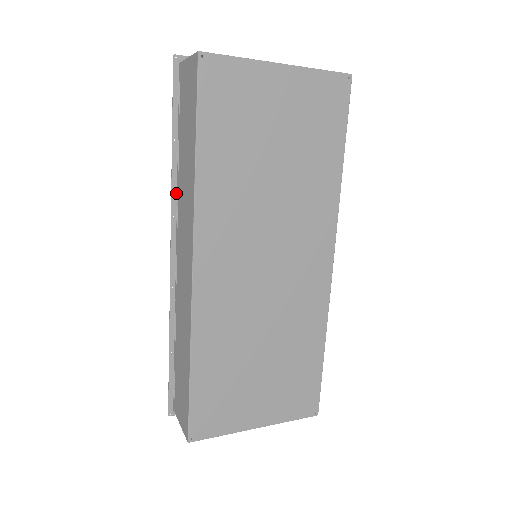
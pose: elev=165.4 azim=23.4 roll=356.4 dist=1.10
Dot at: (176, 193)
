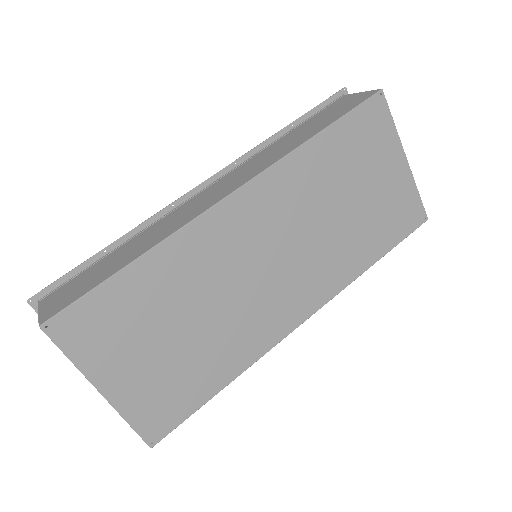
Dot at: (255, 153)
